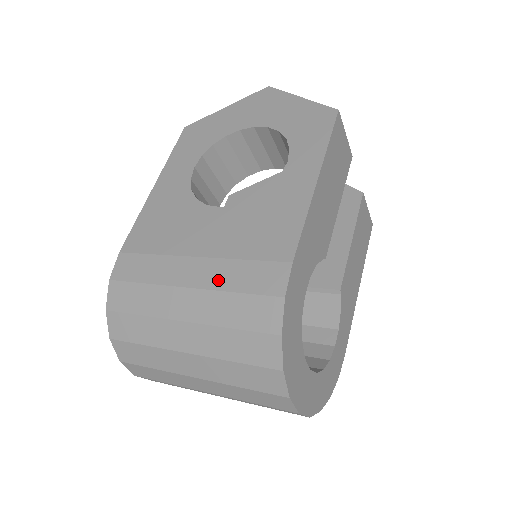
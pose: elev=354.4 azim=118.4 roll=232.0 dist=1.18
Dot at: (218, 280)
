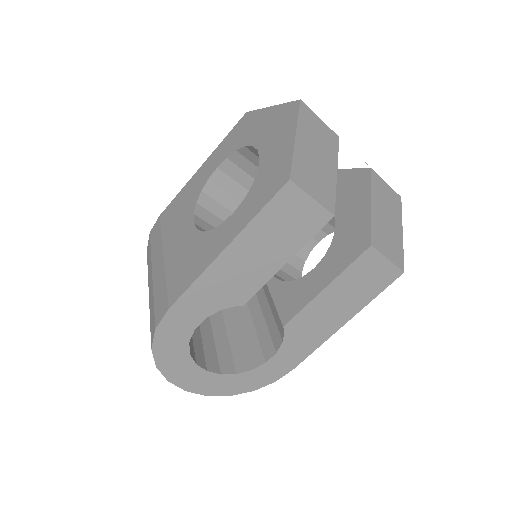
Dot at: (157, 284)
